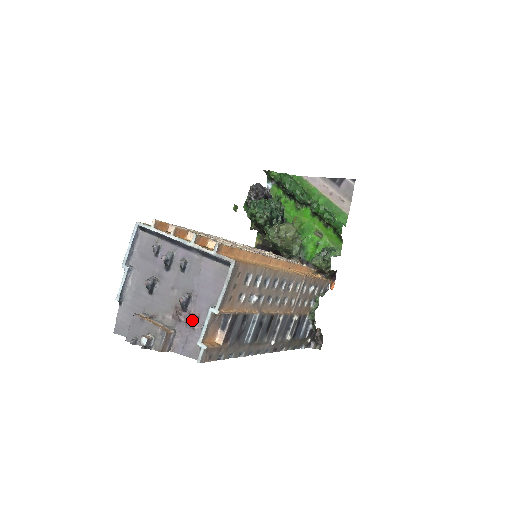
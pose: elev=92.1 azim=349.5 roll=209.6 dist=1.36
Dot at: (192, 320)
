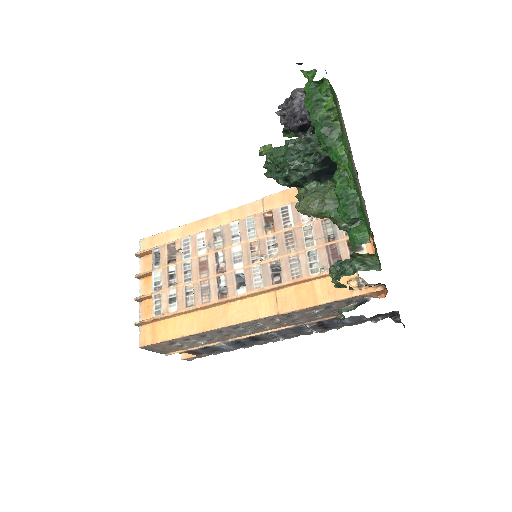
Dot at: occluded
